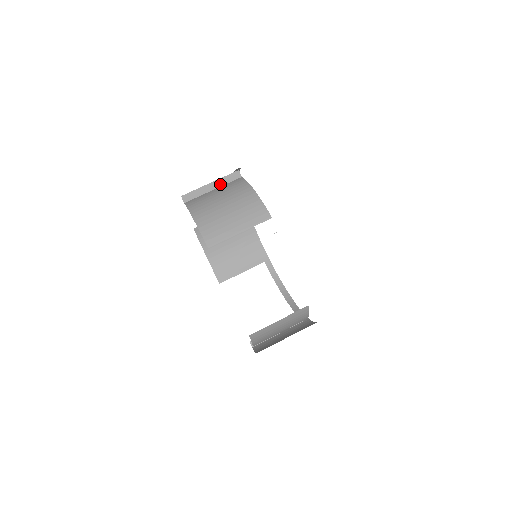
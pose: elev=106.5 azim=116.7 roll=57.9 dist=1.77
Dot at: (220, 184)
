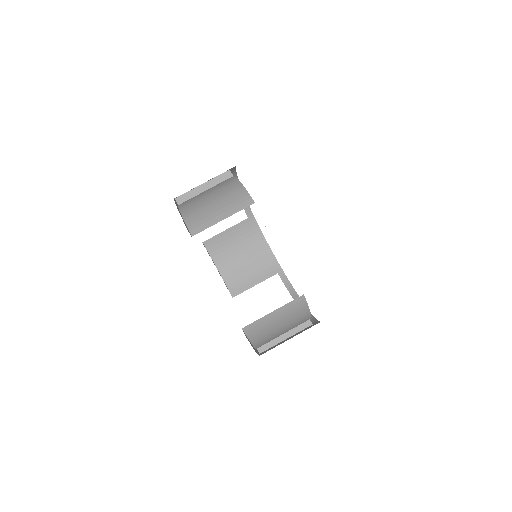
Dot at: (212, 184)
